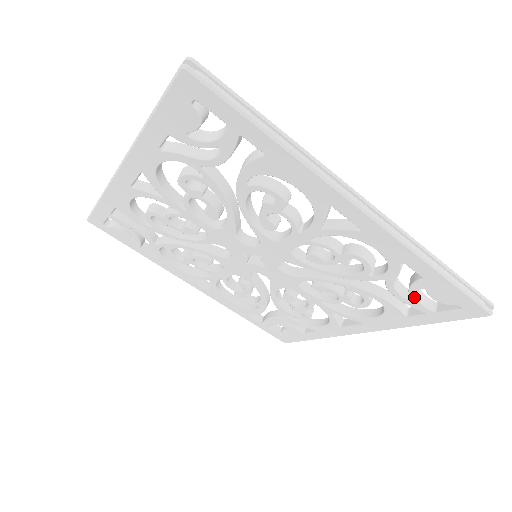
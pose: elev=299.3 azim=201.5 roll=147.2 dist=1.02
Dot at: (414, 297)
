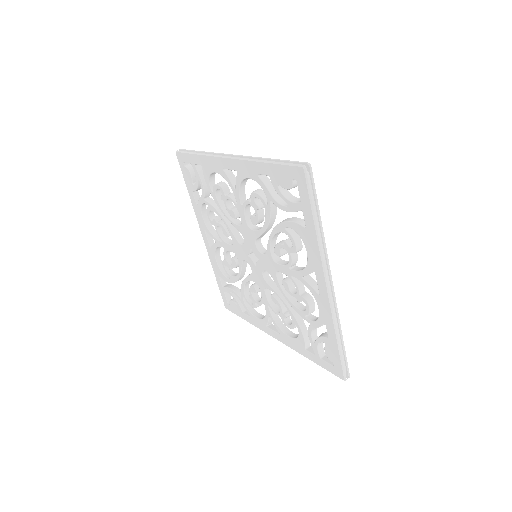
Dot at: (317, 343)
